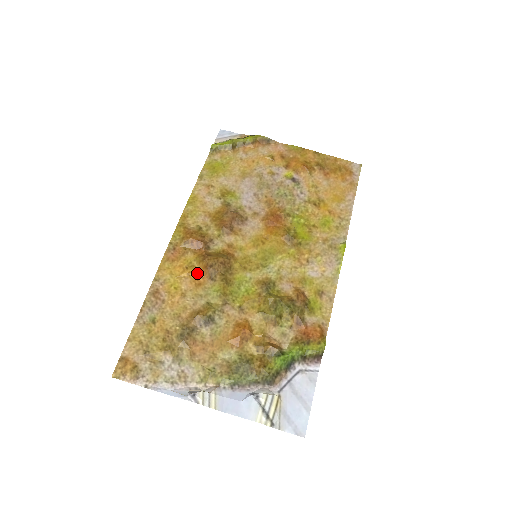
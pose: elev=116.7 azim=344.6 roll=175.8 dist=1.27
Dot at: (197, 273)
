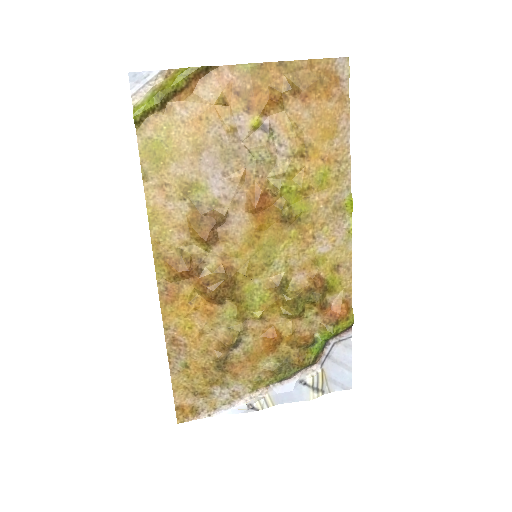
Dot at: (203, 304)
